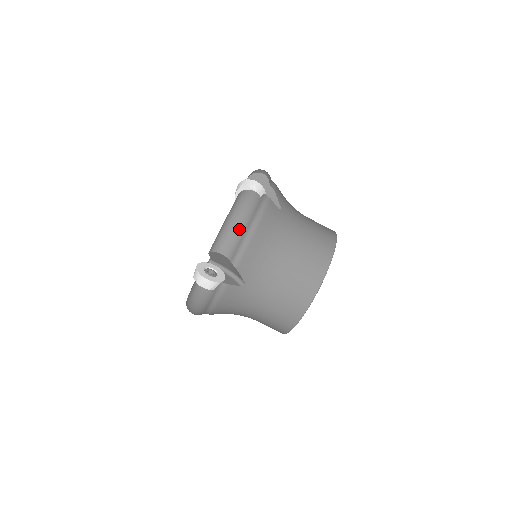
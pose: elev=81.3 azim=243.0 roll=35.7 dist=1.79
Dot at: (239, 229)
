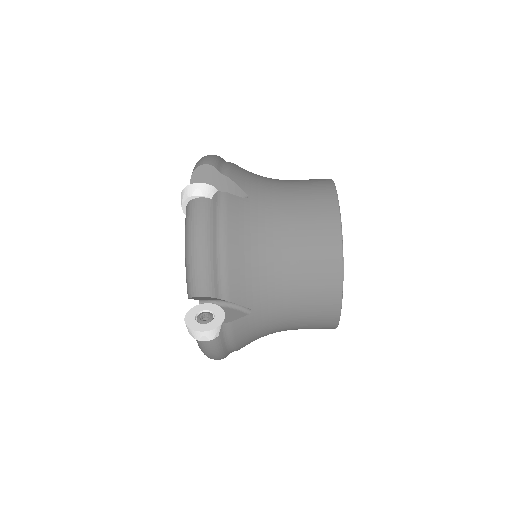
Dot at: (204, 257)
